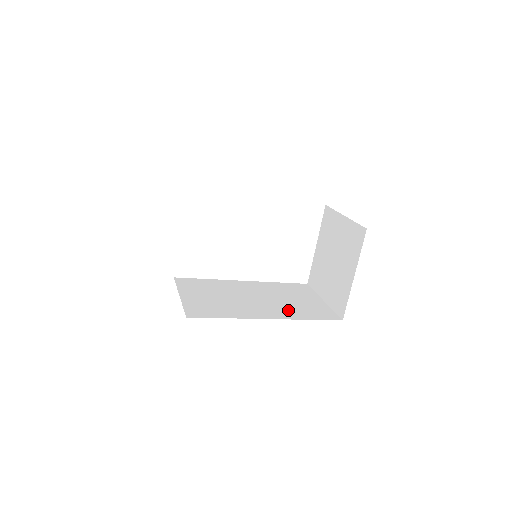
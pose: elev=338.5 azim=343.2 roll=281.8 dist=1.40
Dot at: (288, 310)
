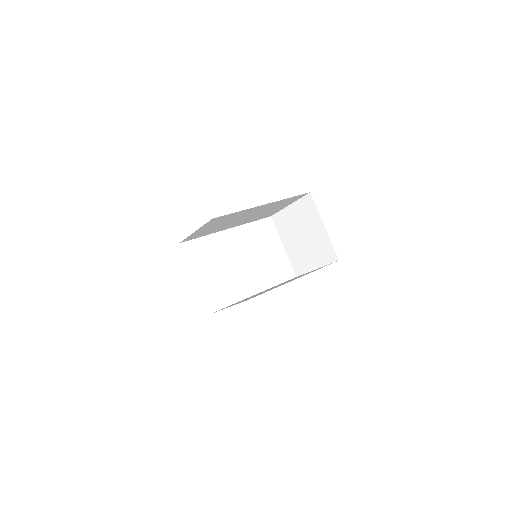
Dot at: occluded
